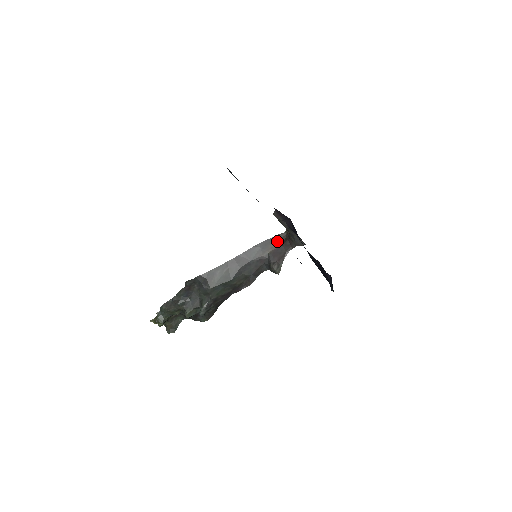
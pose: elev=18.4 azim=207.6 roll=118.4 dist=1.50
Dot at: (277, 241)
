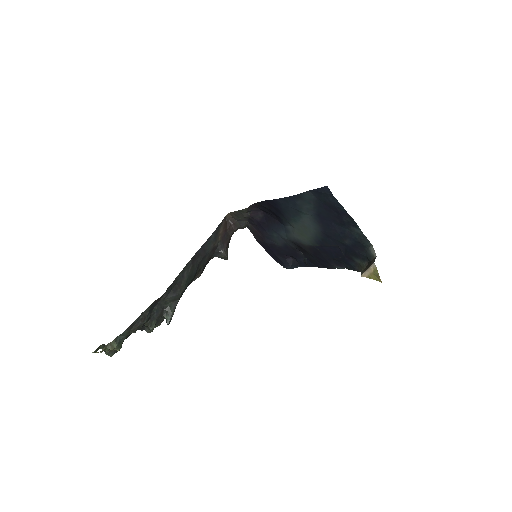
Dot at: (223, 227)
